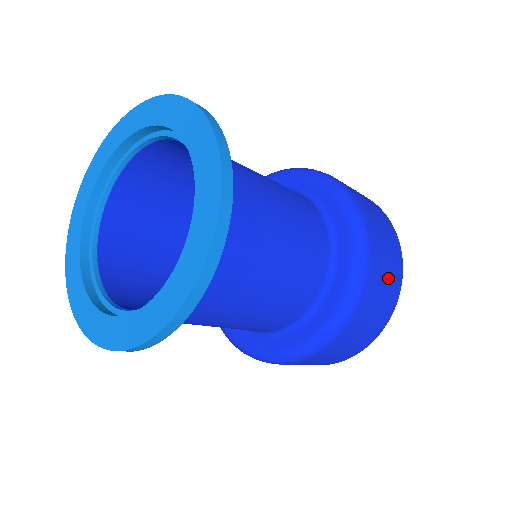
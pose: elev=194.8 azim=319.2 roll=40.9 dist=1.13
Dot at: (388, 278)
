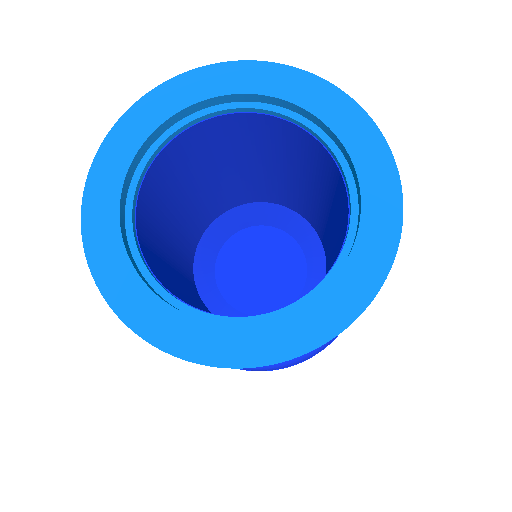
Dot at: occluded
